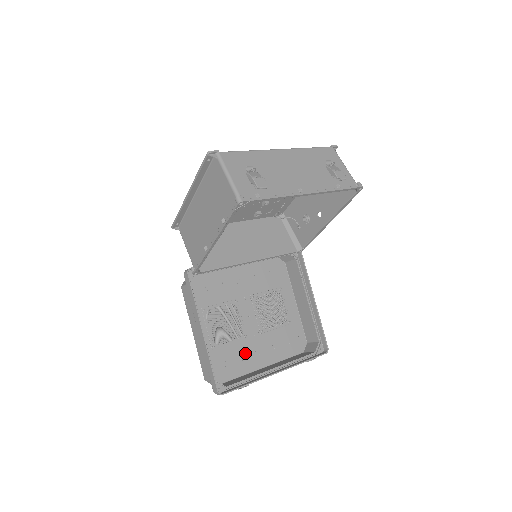
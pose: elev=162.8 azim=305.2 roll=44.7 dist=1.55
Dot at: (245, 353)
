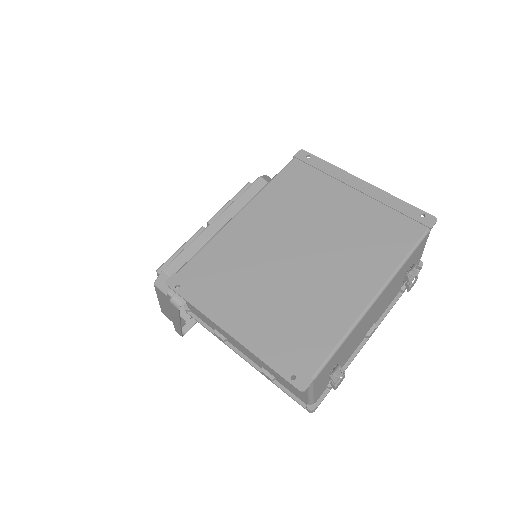
Dot at: occluded
